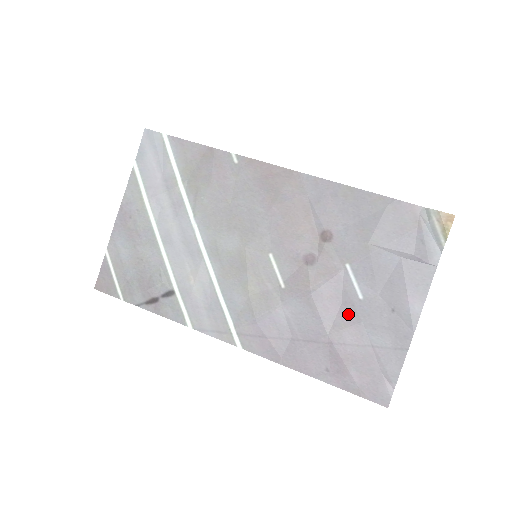
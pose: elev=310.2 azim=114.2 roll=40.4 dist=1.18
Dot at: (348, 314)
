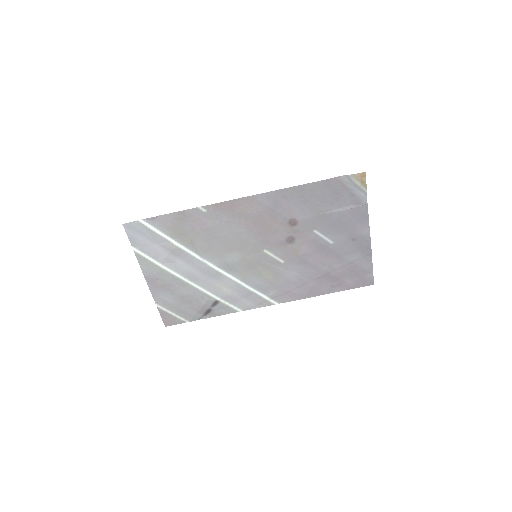
Dot at: (329, 255)
